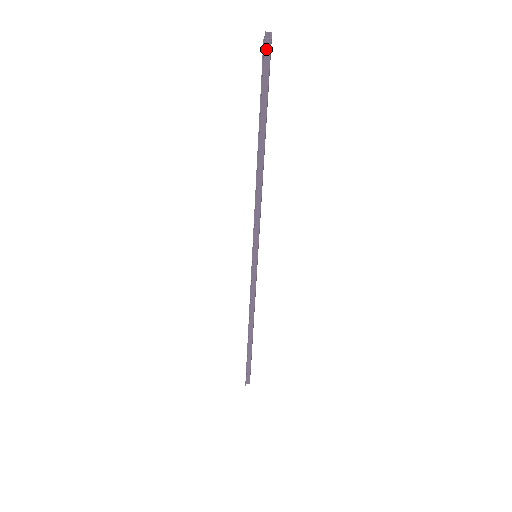
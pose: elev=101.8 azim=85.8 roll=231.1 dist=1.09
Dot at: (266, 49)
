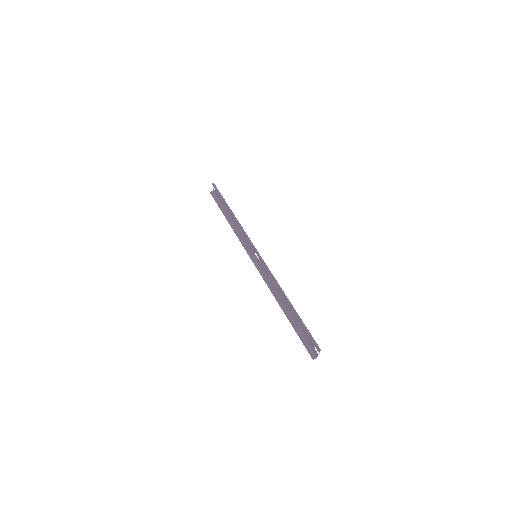
Dot at: (214, 185)
